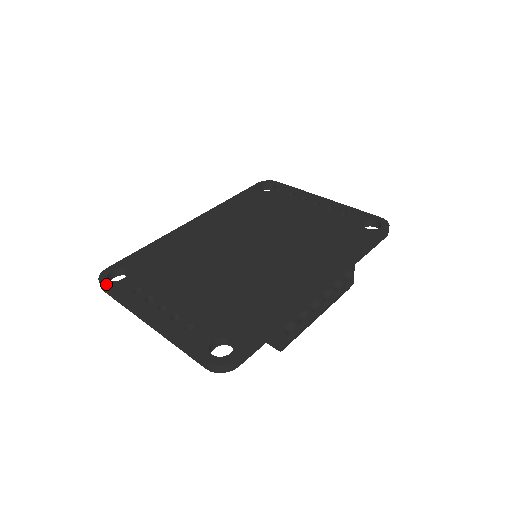
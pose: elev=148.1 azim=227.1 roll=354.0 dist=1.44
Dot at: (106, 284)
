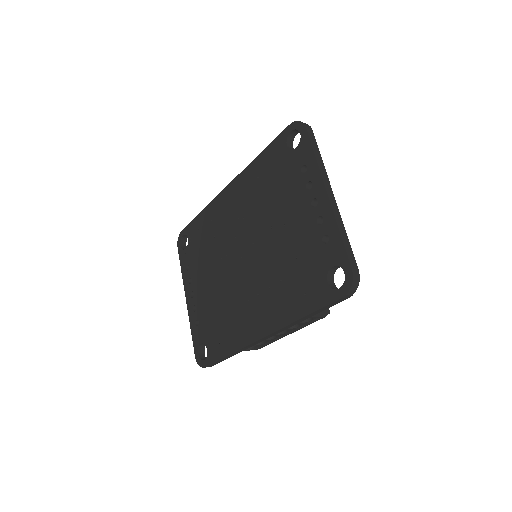
Dot at: (179, 250)
